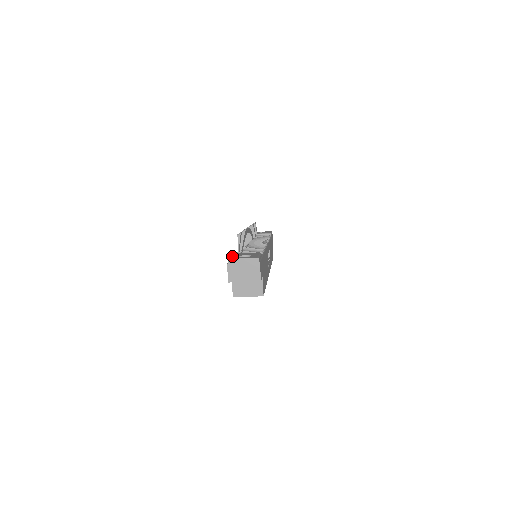
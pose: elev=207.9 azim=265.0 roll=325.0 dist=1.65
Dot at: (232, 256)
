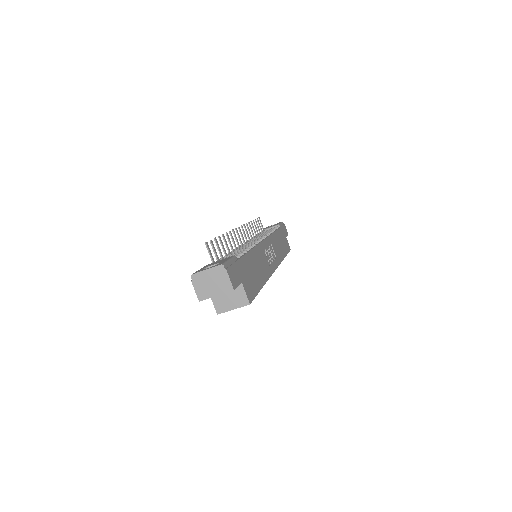
Dot at: (198, 270)
